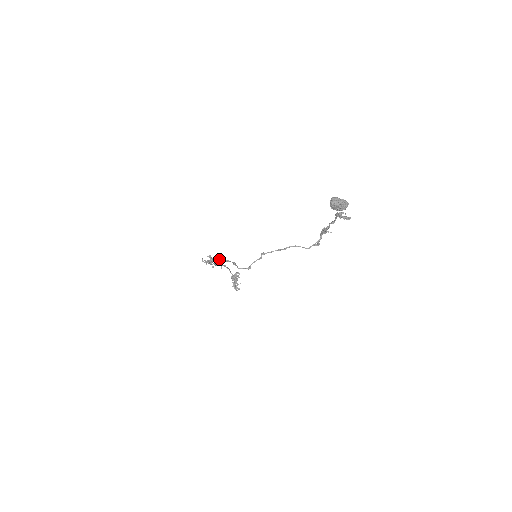
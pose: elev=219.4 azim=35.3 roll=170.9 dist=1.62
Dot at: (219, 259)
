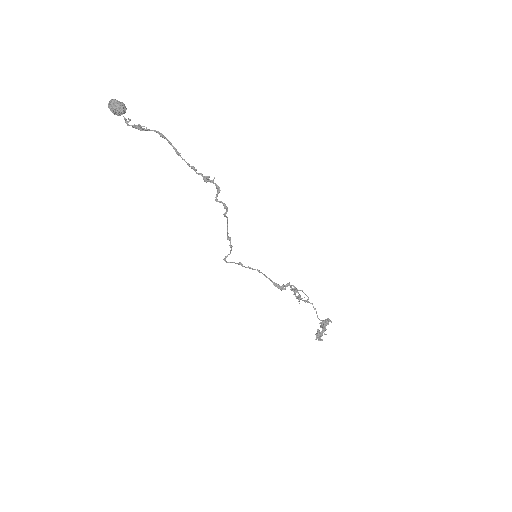
Dot at: (261, 272)
